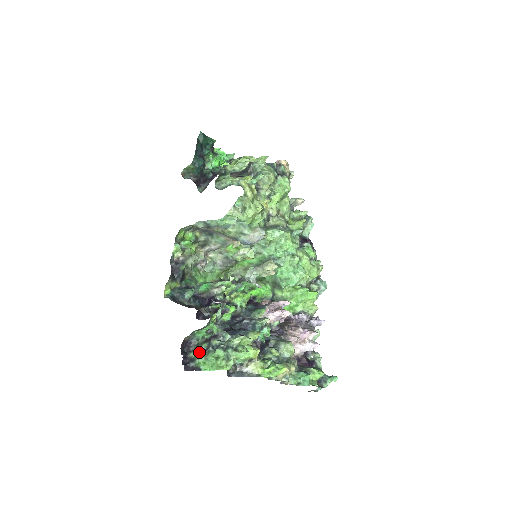
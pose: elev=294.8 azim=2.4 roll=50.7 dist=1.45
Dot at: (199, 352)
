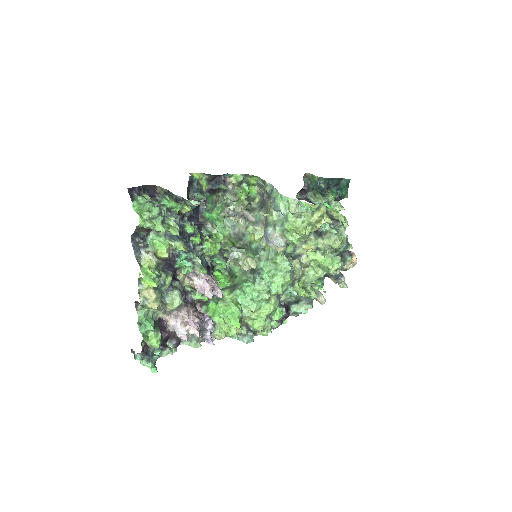
Dot at: (149, 199)
